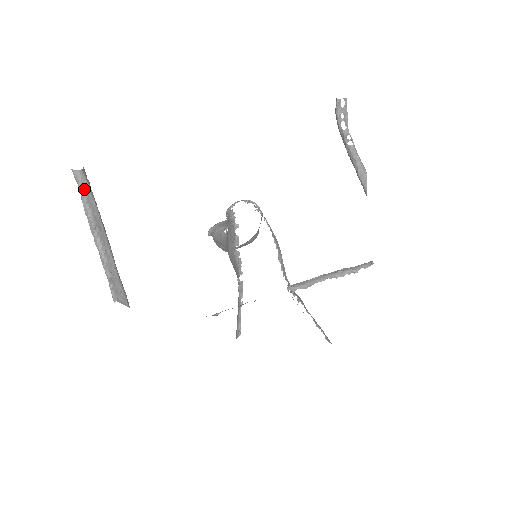
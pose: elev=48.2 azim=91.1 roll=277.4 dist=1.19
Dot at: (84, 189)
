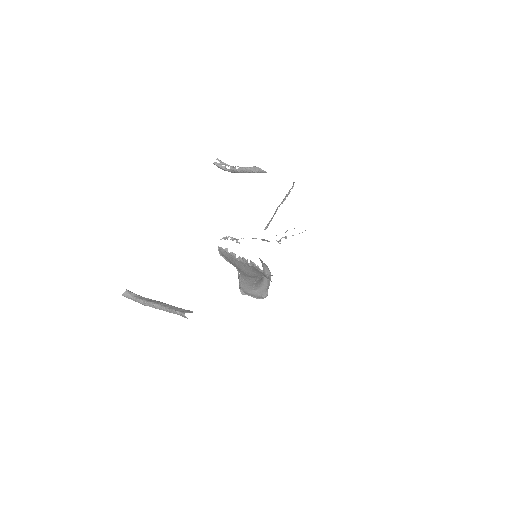
Dot at: (134, 297)
